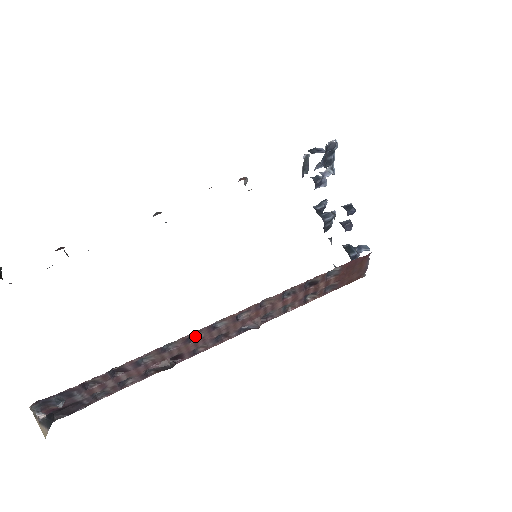
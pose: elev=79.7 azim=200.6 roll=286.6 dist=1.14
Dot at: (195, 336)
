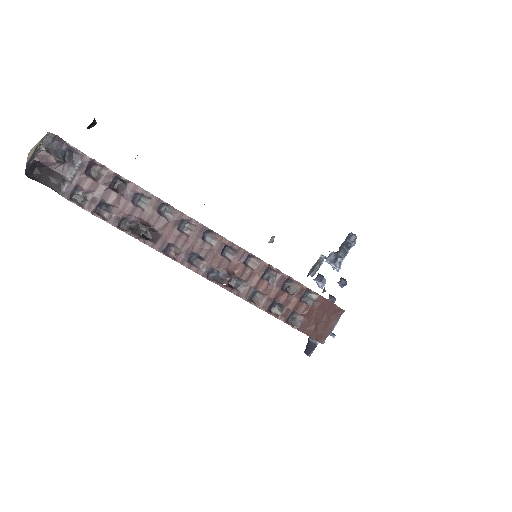
Dot at: (185, 229)
